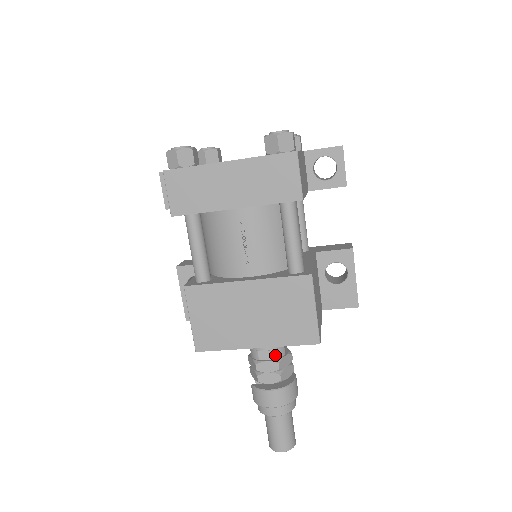
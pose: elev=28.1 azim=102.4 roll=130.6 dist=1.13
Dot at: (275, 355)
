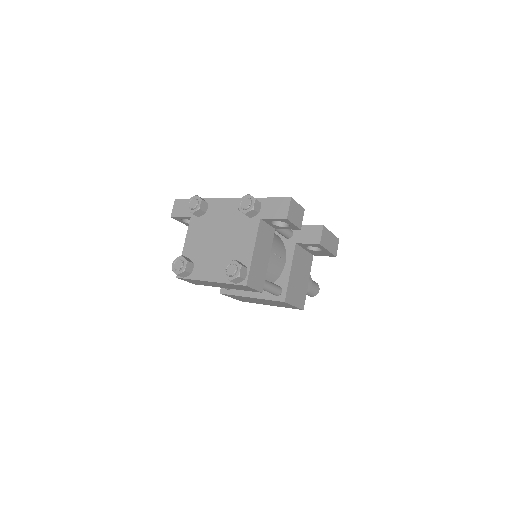
Dot at: occluded
